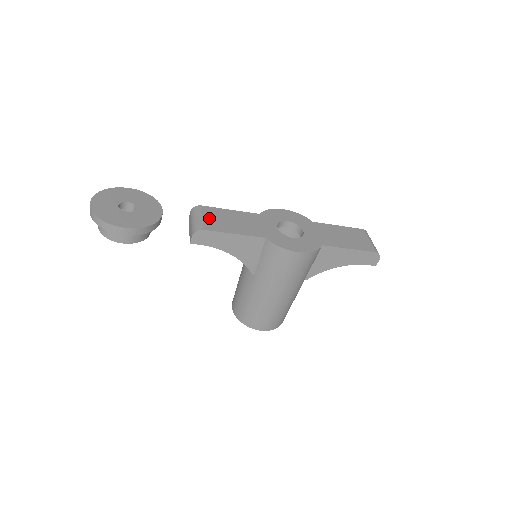
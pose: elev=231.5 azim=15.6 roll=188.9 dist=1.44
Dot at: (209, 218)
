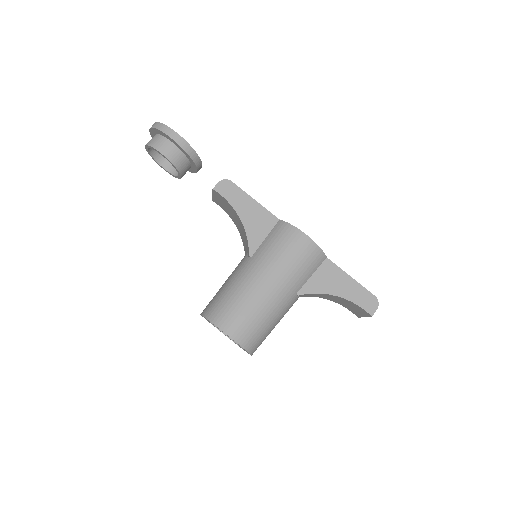
Dot at: occluded
